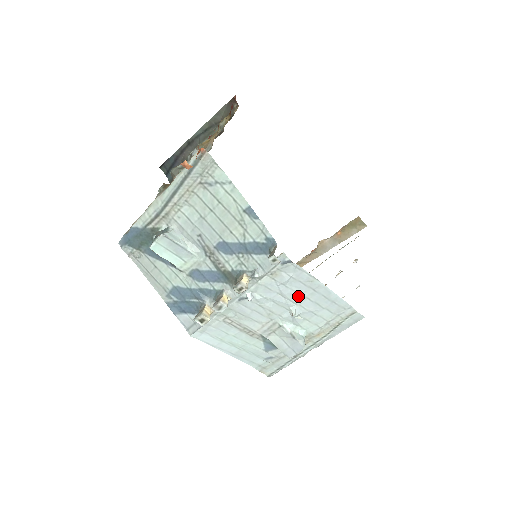
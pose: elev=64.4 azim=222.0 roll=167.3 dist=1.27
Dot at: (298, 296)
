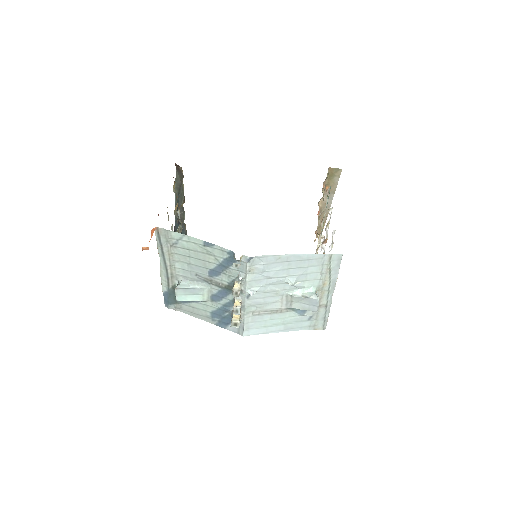
Dot at: (282, 272)
